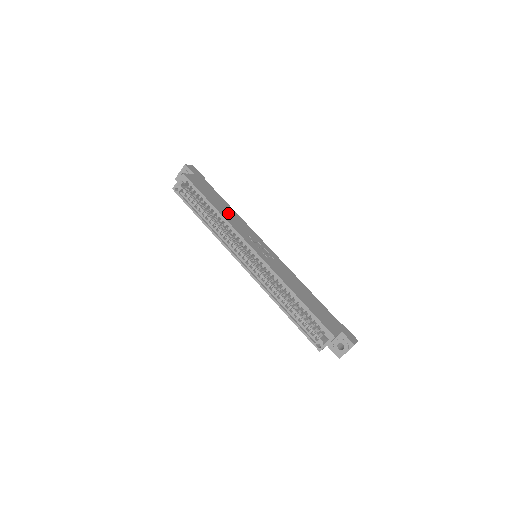
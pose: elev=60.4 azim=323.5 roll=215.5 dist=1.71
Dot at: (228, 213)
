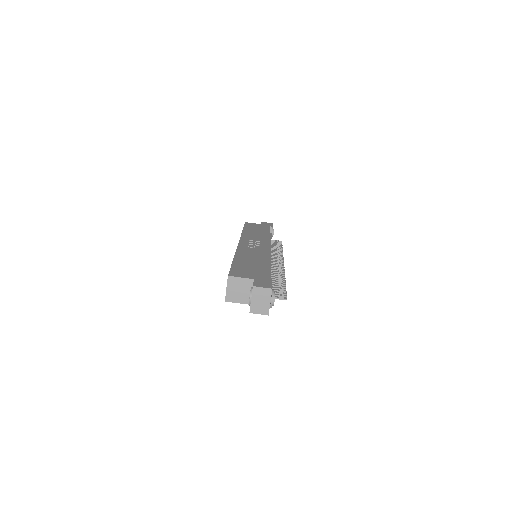
Dot at: (255, 234)
